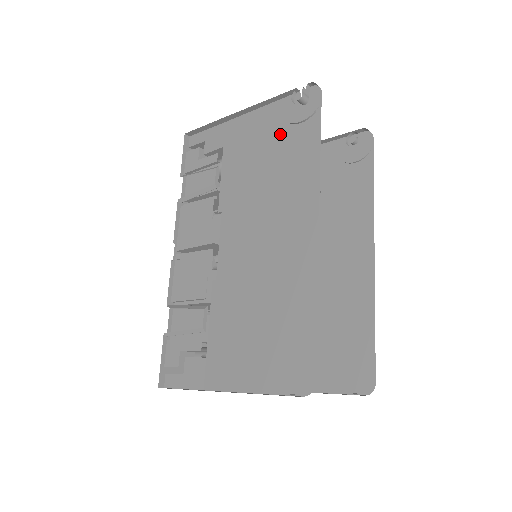
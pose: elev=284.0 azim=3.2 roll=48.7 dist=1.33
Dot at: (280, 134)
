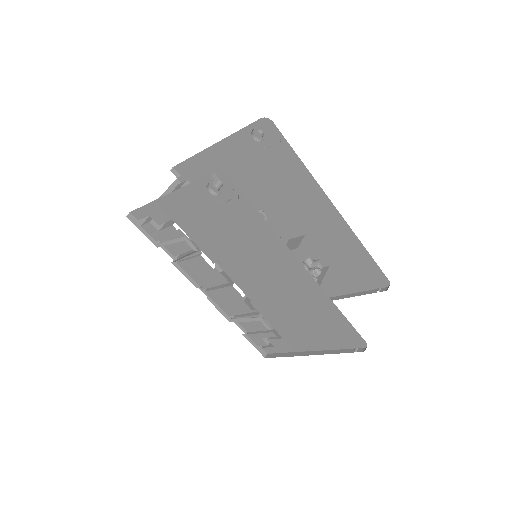
Dot at: (218, 209)
